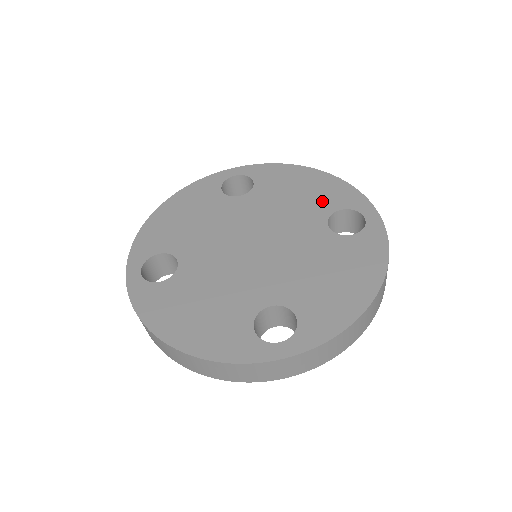
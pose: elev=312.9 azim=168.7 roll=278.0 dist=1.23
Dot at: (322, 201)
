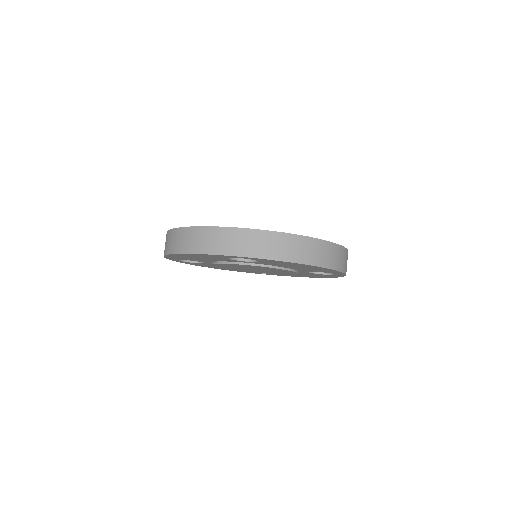
Dot at: occluded
